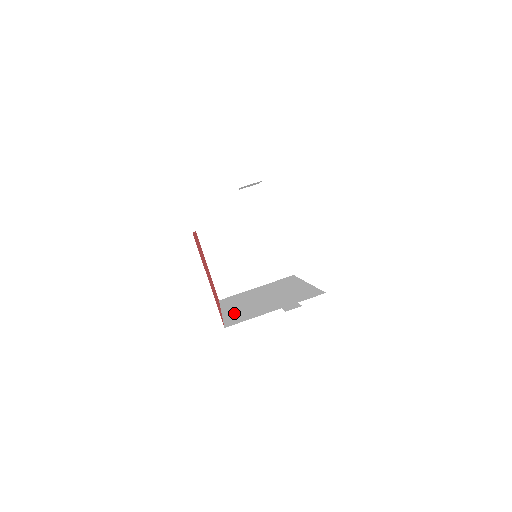
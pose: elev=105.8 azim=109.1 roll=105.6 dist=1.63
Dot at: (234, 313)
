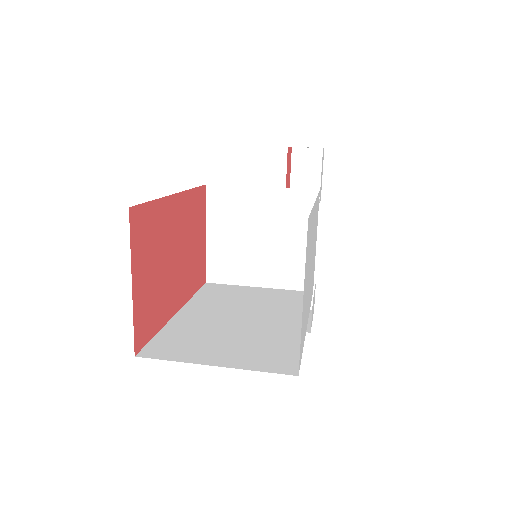
Dot at: (180, 328)
